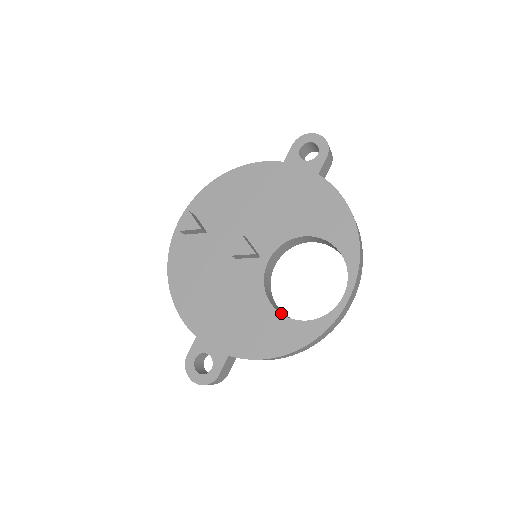
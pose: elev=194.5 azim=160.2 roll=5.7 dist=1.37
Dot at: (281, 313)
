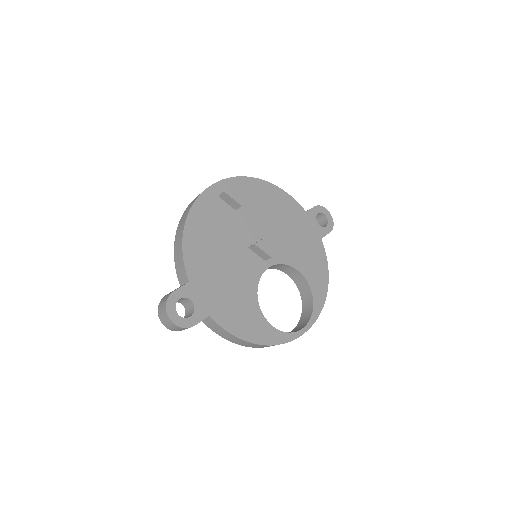
Dot at: (260, 310)
